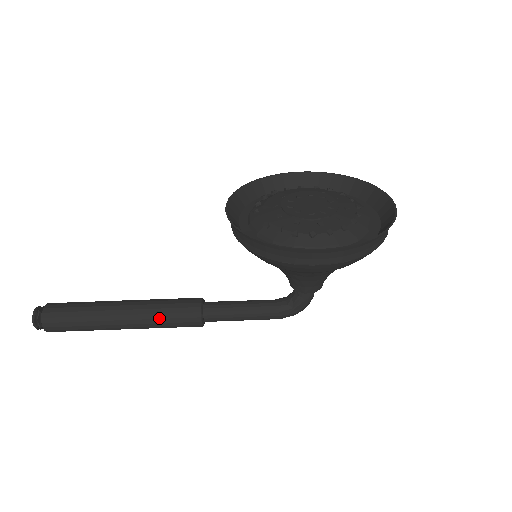
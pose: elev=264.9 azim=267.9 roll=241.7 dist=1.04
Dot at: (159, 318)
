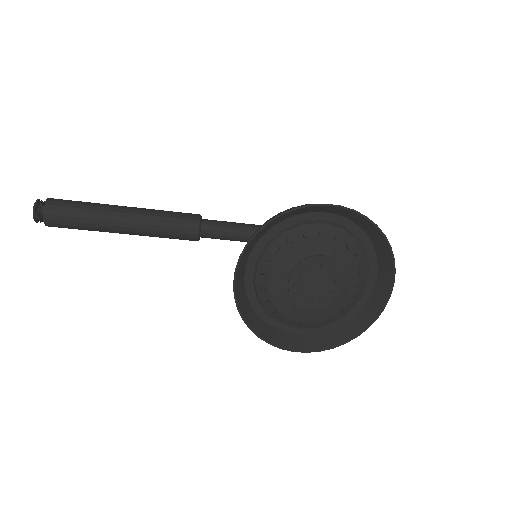
Dot at: (159, 237)
